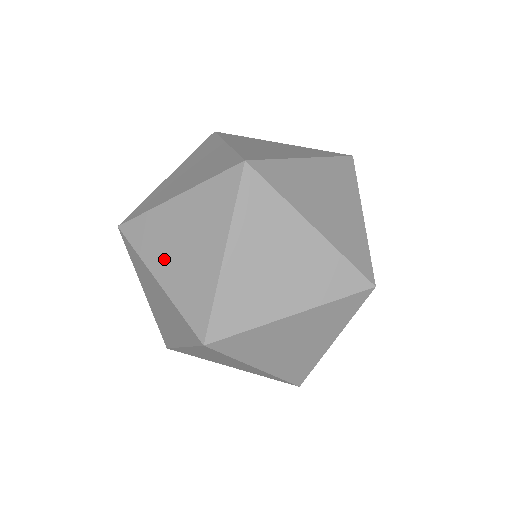
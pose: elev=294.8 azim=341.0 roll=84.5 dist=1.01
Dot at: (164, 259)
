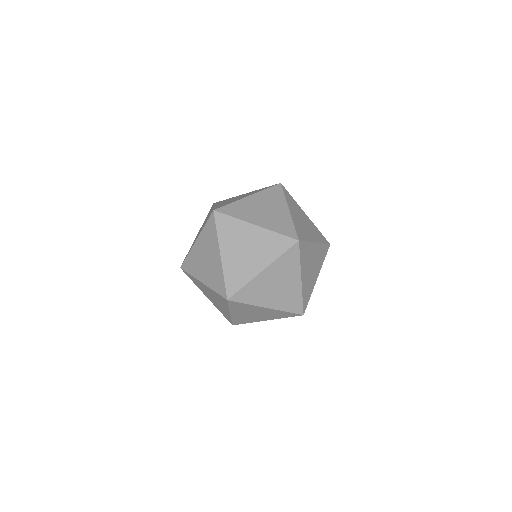
Dot at: (255, 217)
